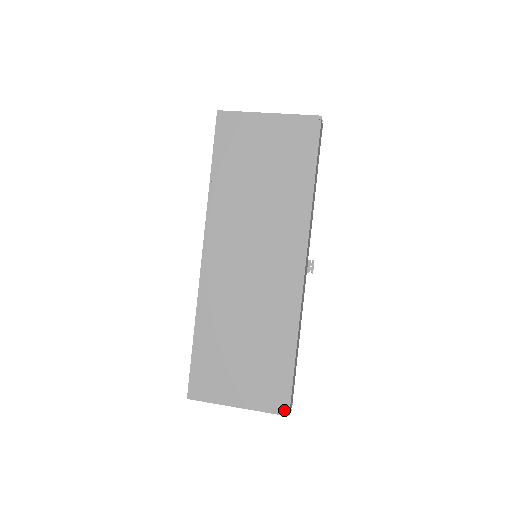
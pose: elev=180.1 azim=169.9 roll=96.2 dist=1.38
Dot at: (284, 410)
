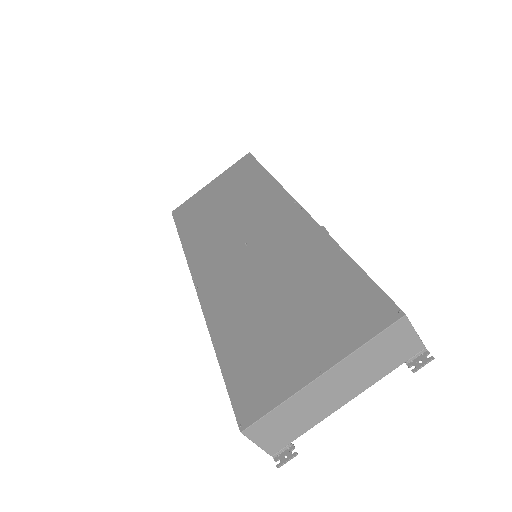
Dot at: (391, 314)
